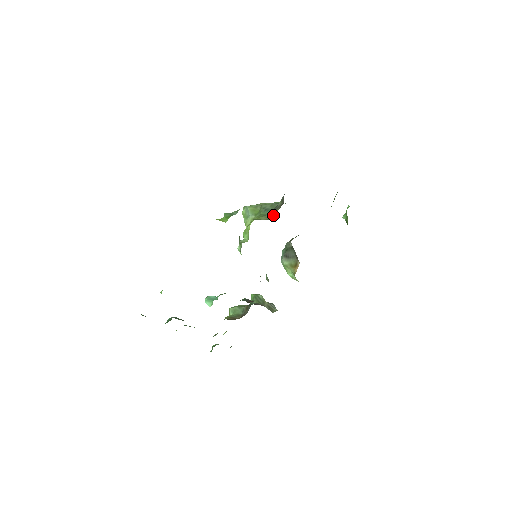
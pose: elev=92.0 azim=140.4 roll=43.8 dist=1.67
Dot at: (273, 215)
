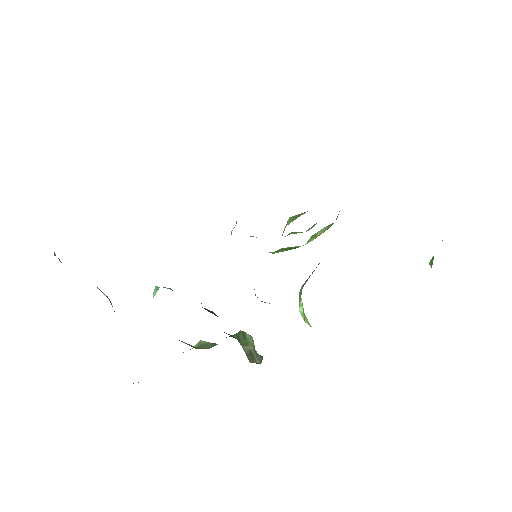
Dot at: occluded
